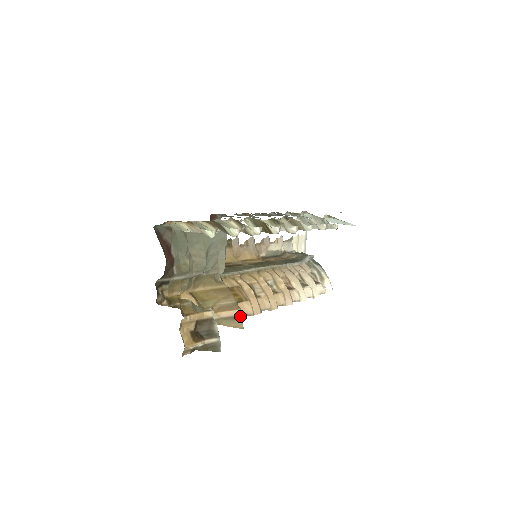
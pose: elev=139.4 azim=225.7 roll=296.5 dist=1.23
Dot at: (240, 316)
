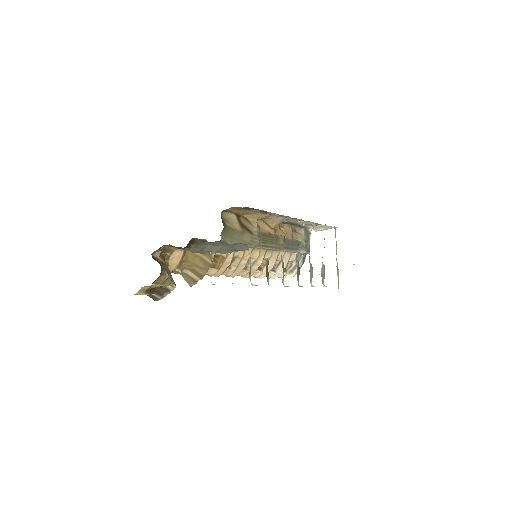
Dot at: occluded
